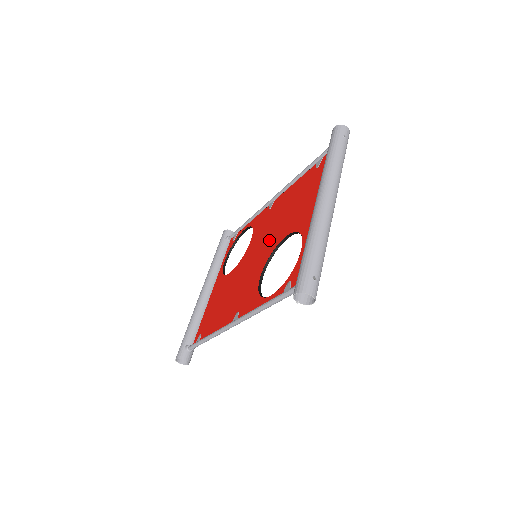
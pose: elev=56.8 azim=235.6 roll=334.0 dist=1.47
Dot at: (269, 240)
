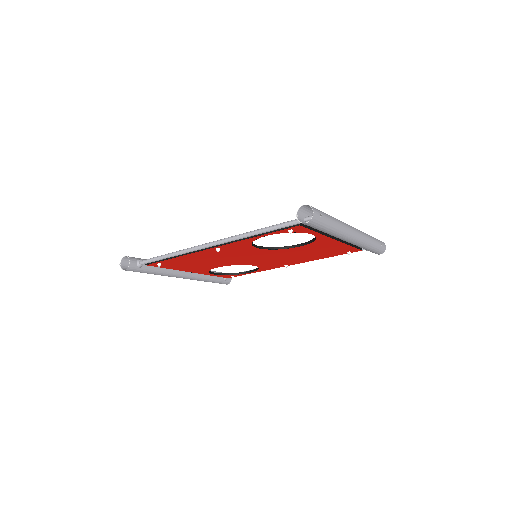
Dot at: occluded
